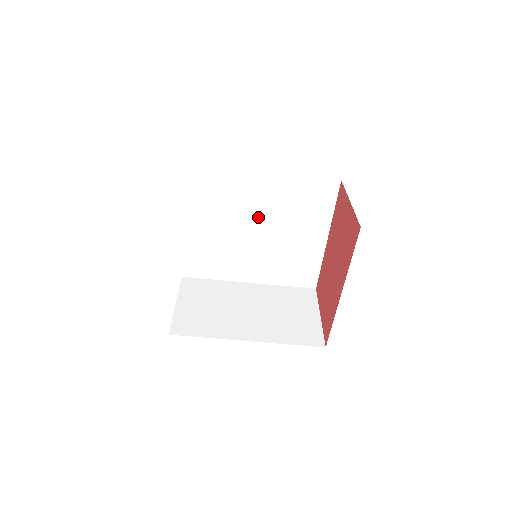
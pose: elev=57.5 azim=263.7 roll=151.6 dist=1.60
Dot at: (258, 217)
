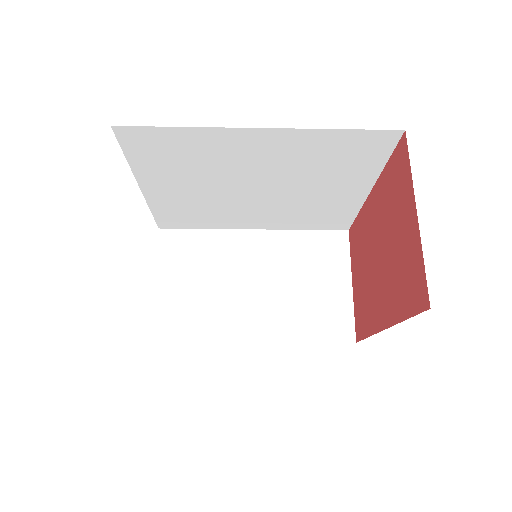
Dot at: (257, 176)
